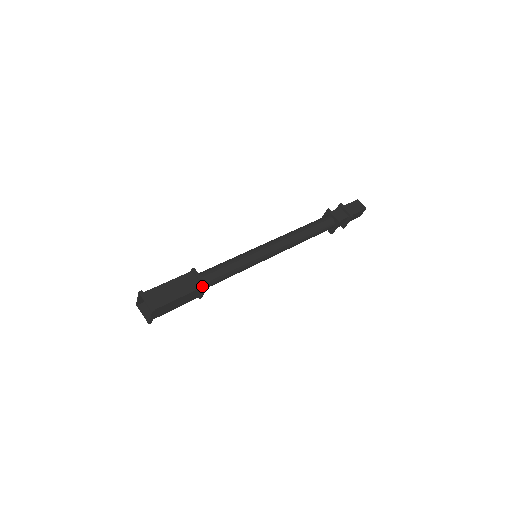
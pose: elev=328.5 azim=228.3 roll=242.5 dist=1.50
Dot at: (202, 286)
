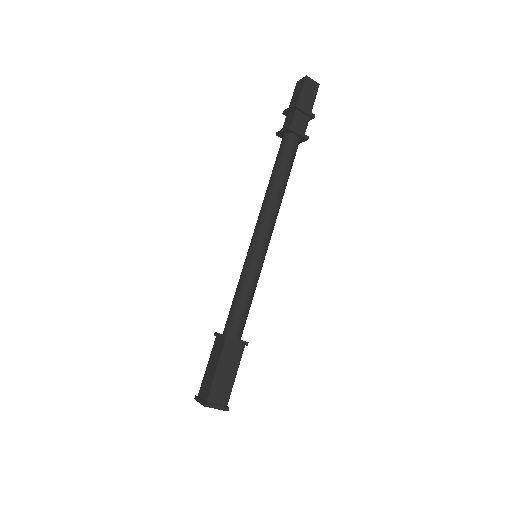
Dot at: (244, 346)
